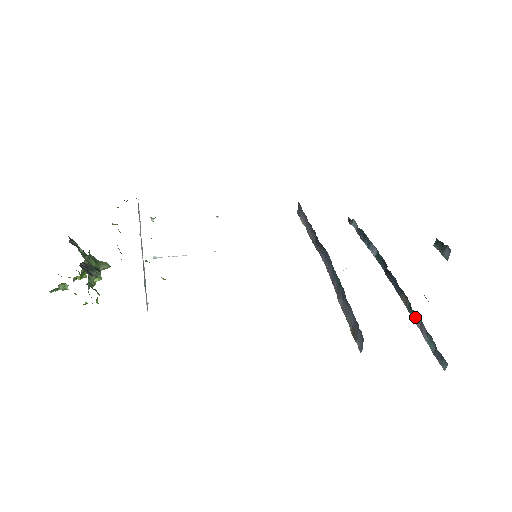
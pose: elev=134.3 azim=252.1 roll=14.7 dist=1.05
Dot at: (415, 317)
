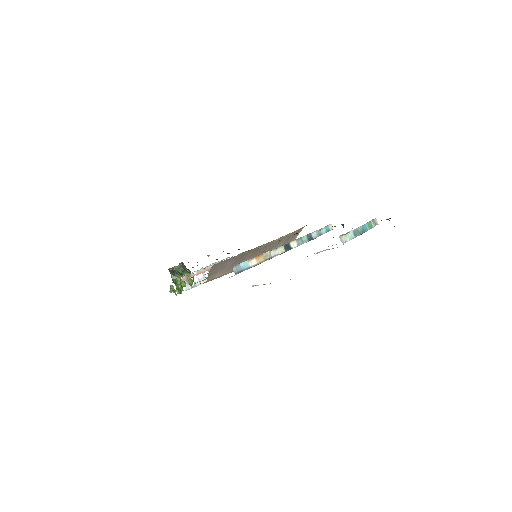
Dot at: occluded
